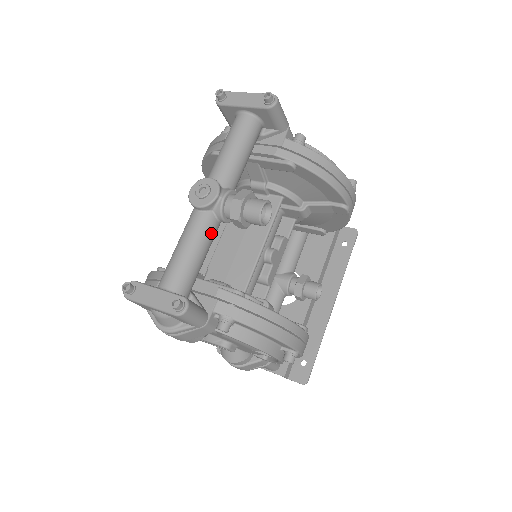
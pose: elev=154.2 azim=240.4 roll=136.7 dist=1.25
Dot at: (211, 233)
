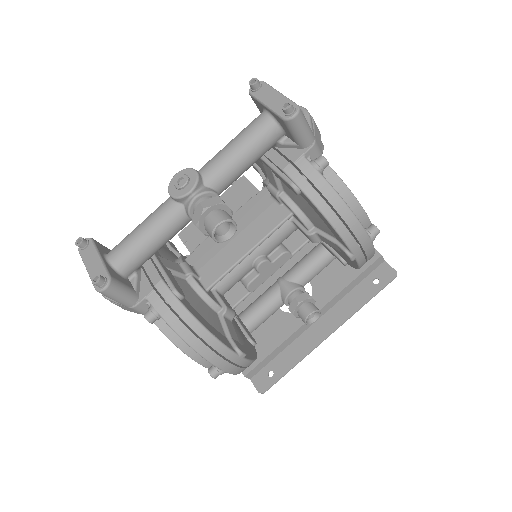
Dot at: (174, 225)
